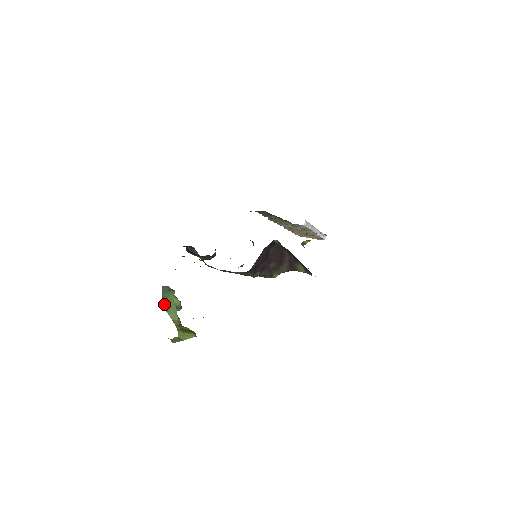
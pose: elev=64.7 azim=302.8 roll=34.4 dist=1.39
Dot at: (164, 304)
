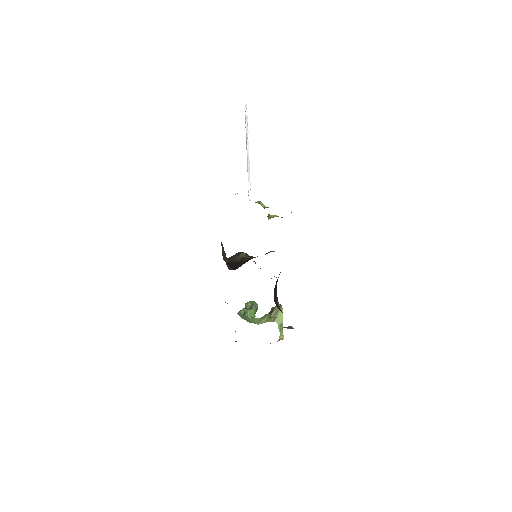
Dot at: occluded
